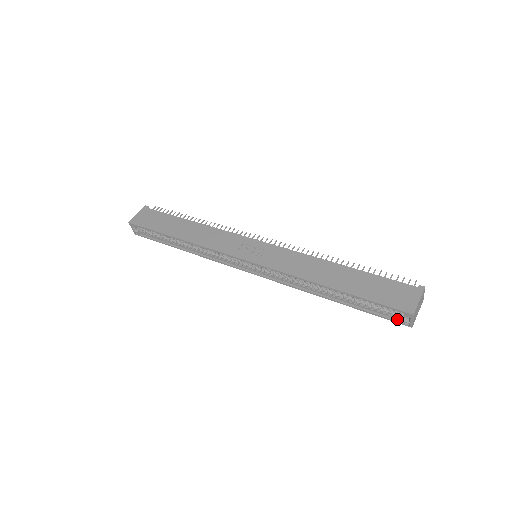
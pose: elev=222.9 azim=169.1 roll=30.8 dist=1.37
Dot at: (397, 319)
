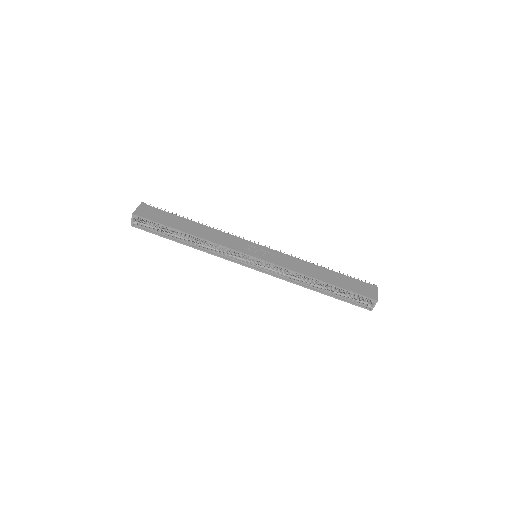
Dot at: (362, 305)
